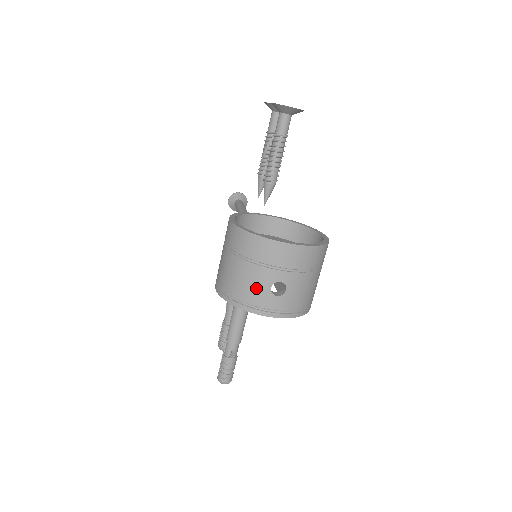
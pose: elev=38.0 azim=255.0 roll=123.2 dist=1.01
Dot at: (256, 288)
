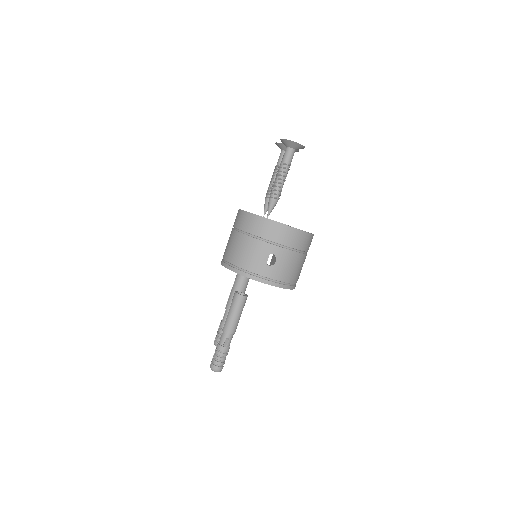
Dot at: (253, 257)
